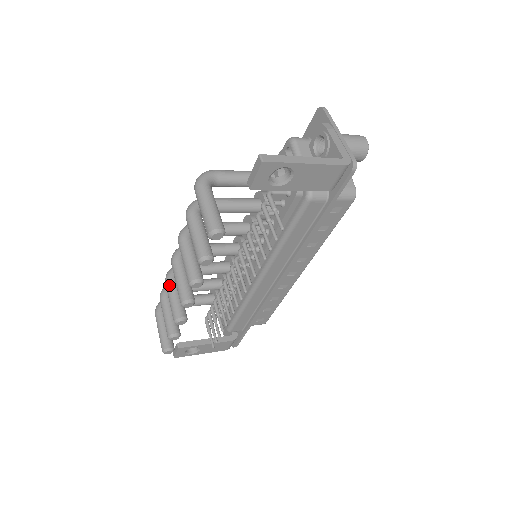
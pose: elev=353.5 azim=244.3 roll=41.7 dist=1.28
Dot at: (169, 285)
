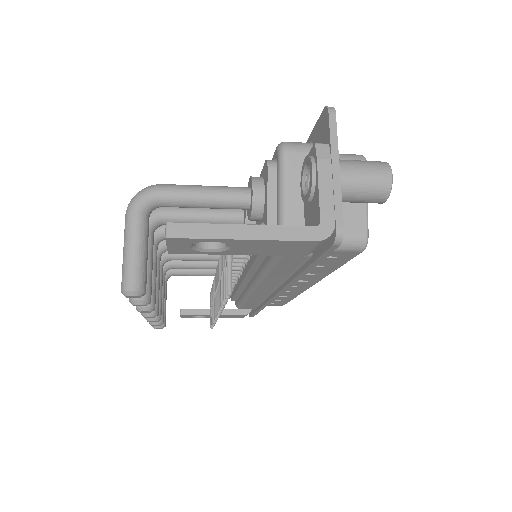
Dot at: occluded
